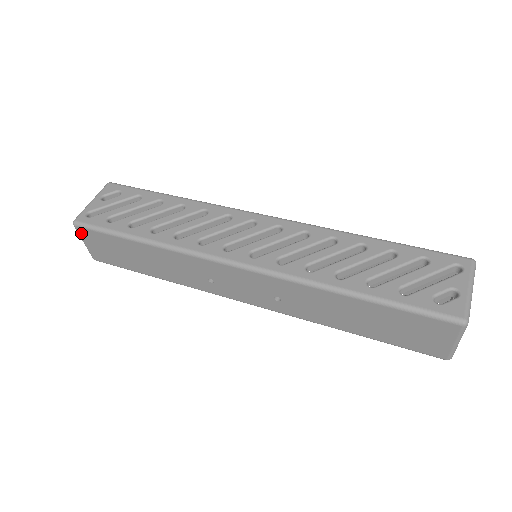
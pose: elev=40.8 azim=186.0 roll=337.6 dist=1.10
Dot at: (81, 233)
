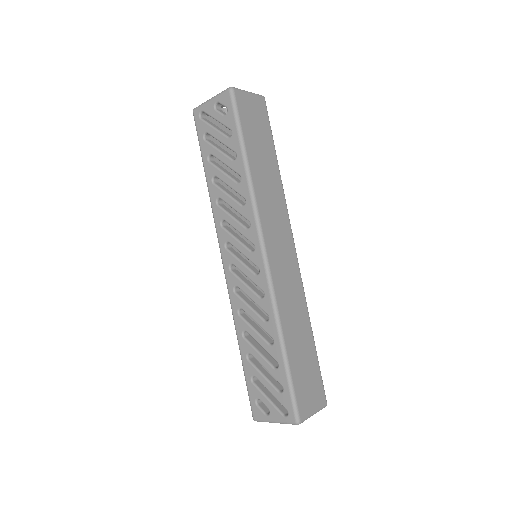
Dot at: occluded
